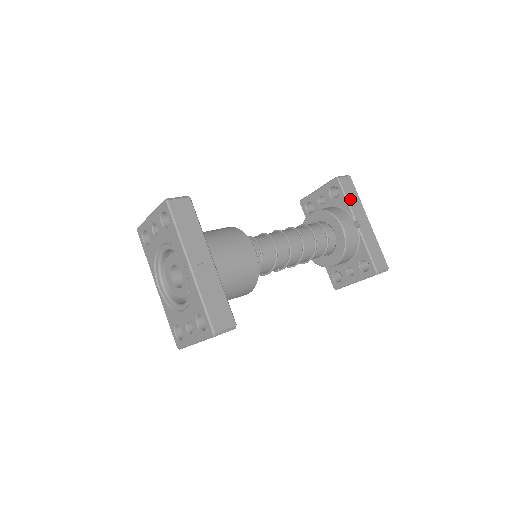
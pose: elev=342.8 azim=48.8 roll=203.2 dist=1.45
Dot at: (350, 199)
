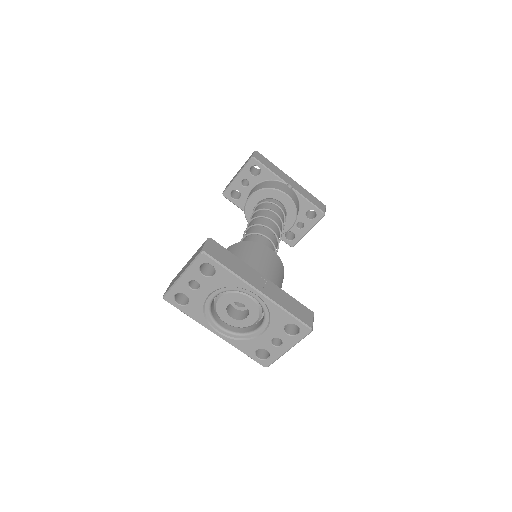
Dot at: (272, 169)
